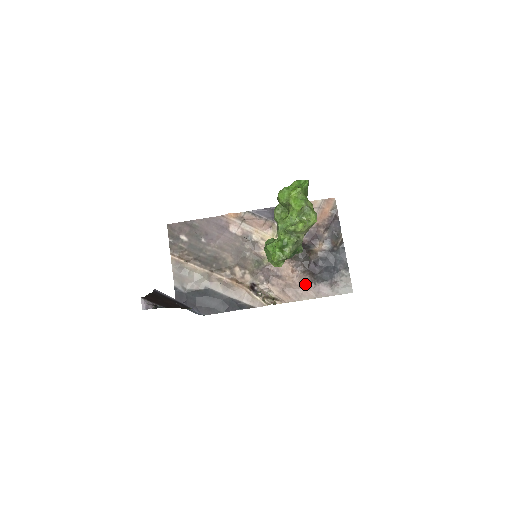
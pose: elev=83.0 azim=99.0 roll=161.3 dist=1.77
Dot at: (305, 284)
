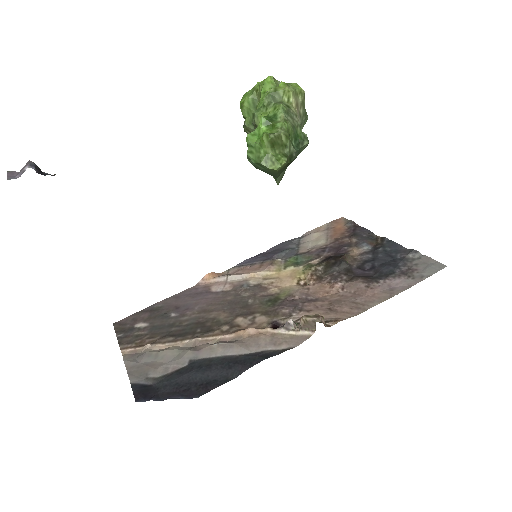
Dot at: (362, 289)
